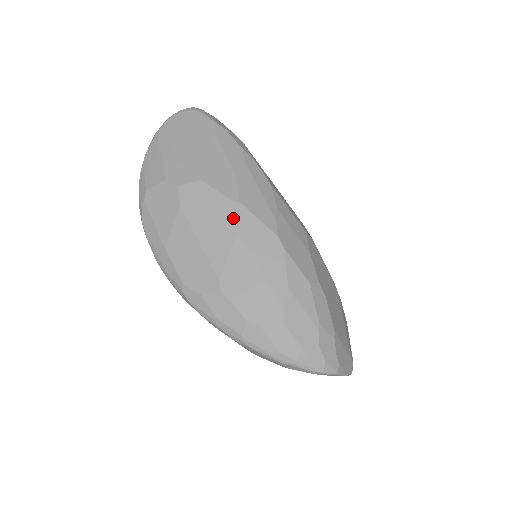
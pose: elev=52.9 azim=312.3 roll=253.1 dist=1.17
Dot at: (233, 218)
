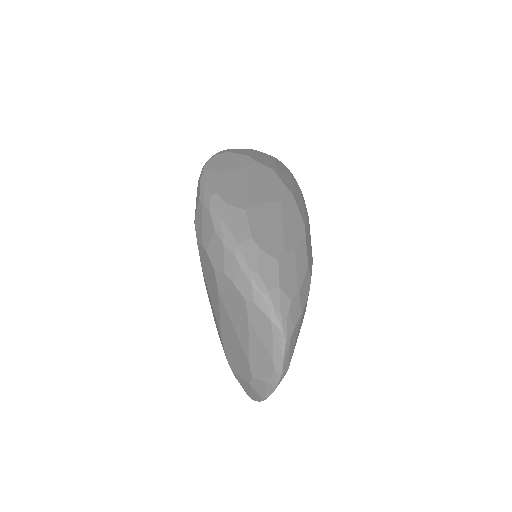
Dot at: (283, 194)
